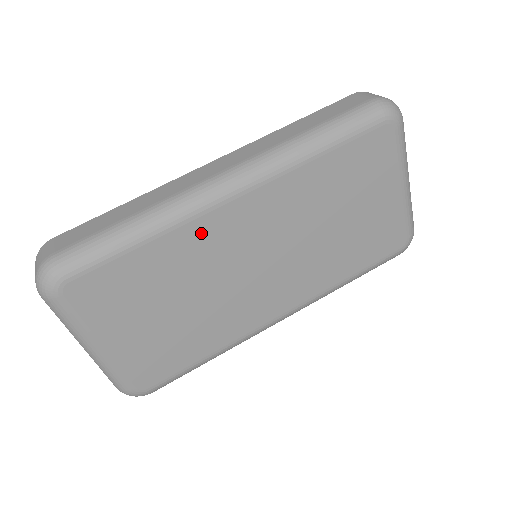
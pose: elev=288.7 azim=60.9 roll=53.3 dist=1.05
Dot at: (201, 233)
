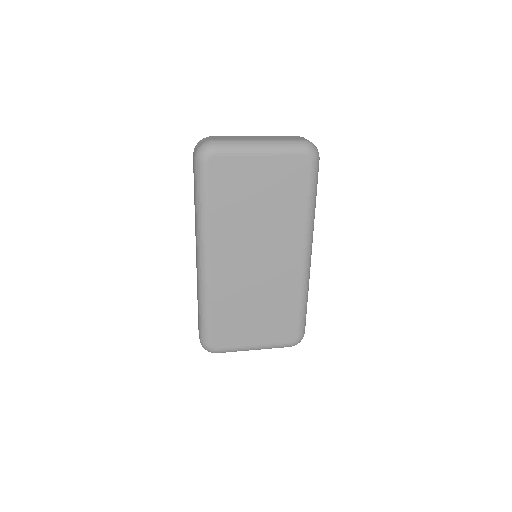
Dot at: (220, 284)
